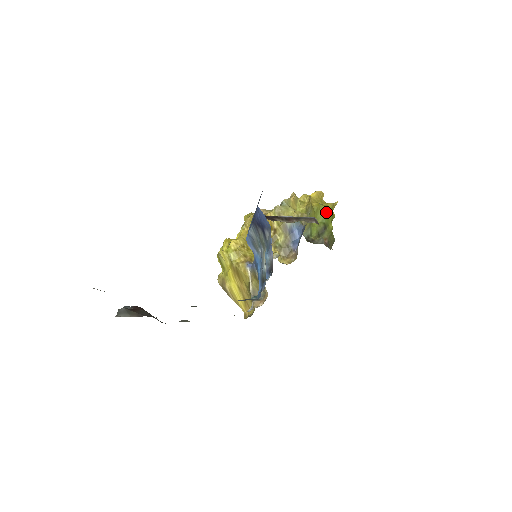
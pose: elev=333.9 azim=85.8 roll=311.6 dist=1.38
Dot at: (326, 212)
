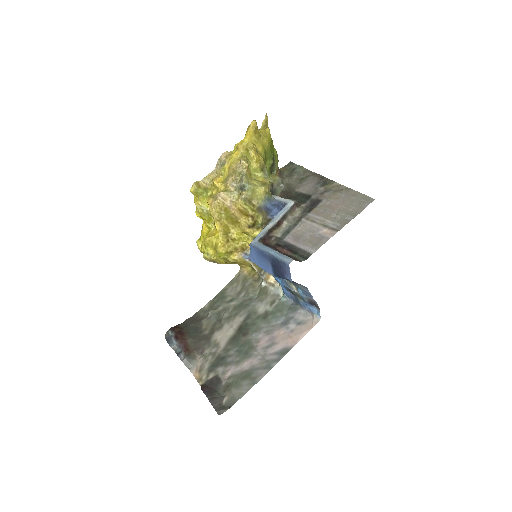
Dot at: (270, 147)
